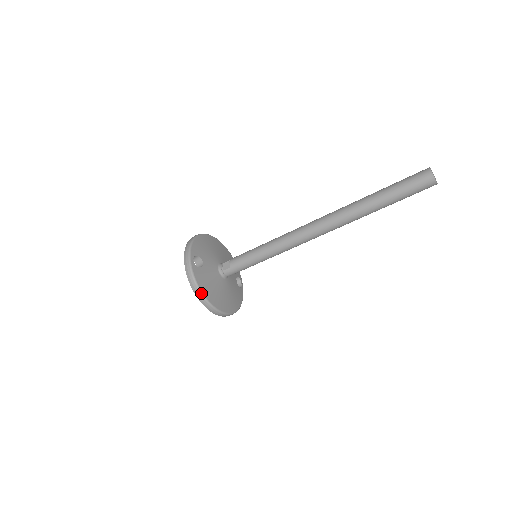
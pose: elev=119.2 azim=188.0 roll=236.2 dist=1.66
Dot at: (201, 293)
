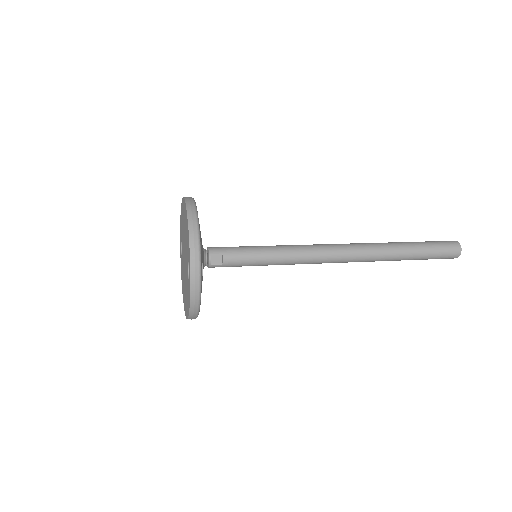
Dot at: (198, 314)
